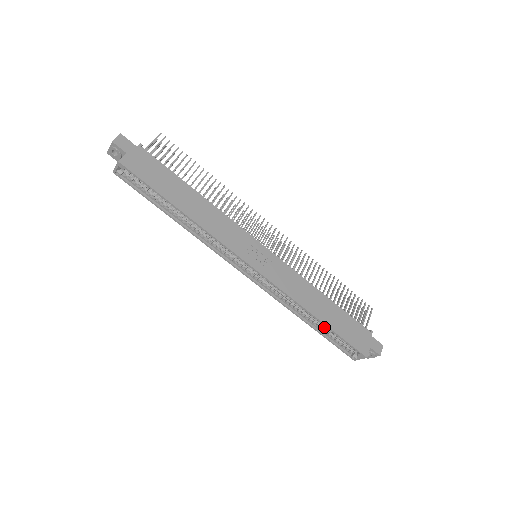
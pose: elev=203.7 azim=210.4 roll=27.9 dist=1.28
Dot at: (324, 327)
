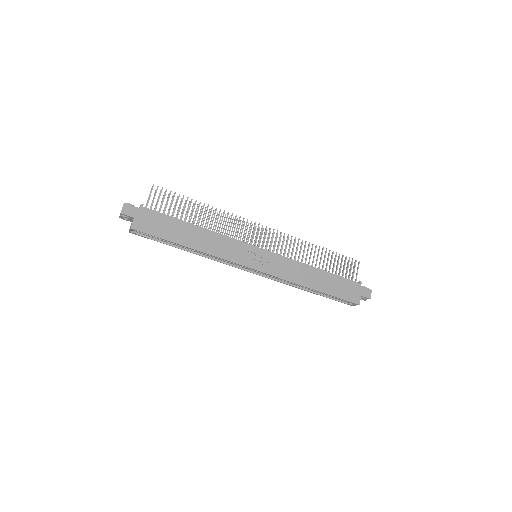
Dot at: occluded
